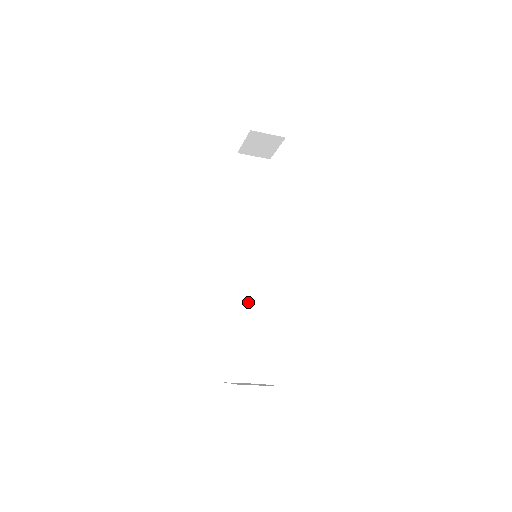
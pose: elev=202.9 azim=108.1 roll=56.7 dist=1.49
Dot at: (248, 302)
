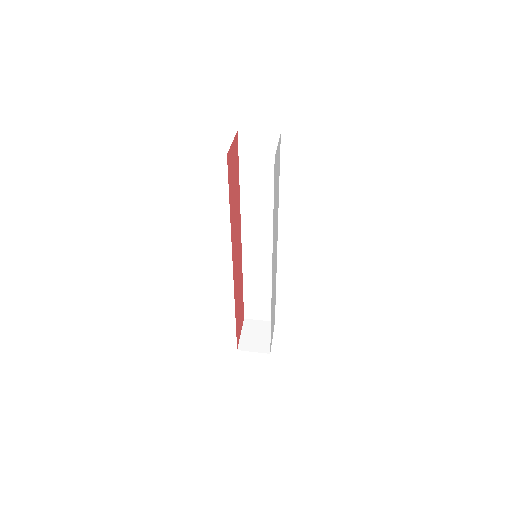
Dot at: (260, 272)
